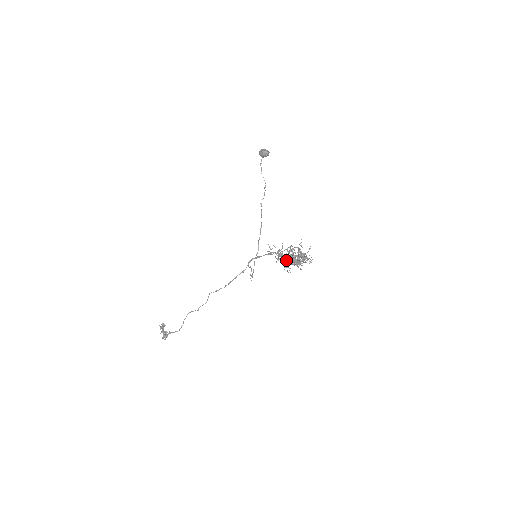
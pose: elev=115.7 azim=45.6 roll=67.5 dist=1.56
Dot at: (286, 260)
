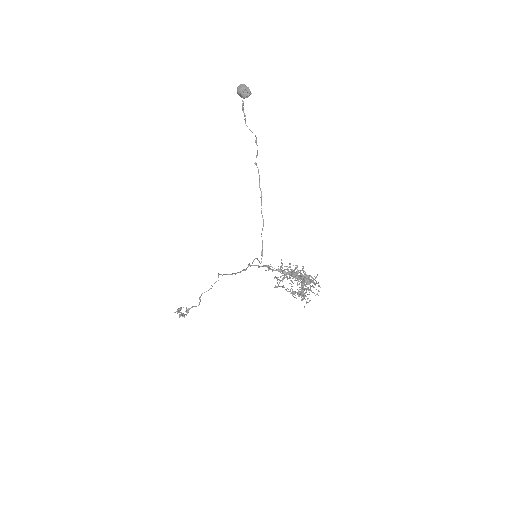
Dot at: occluded
